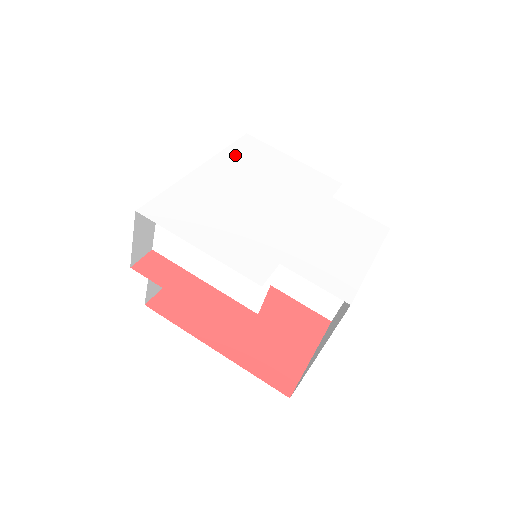
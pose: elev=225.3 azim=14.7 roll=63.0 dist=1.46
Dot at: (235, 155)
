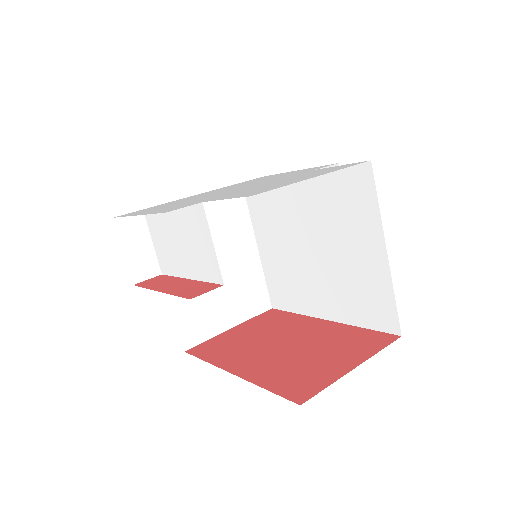
Dot at: (237, 184)
